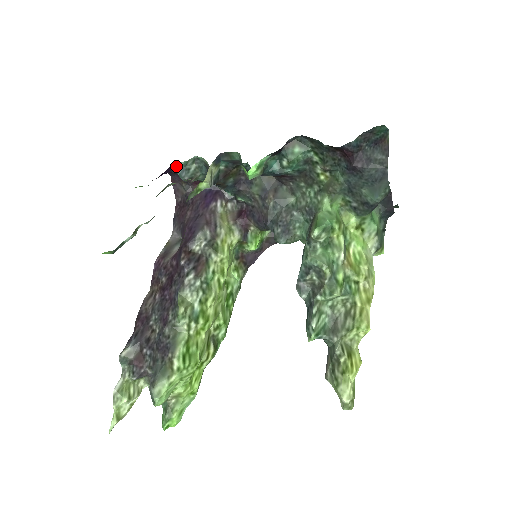
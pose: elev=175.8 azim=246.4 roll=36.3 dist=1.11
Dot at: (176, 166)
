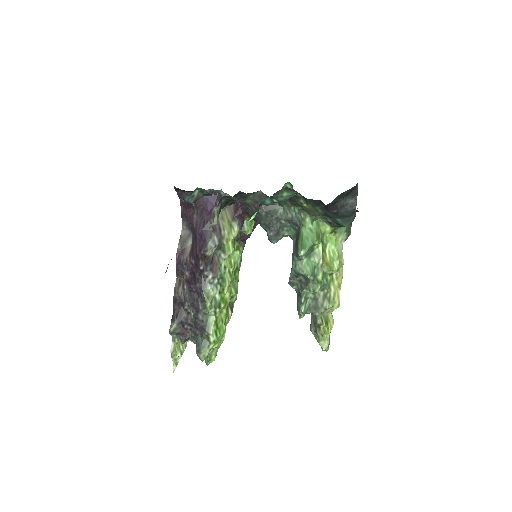
Dot at: (183, 198)
